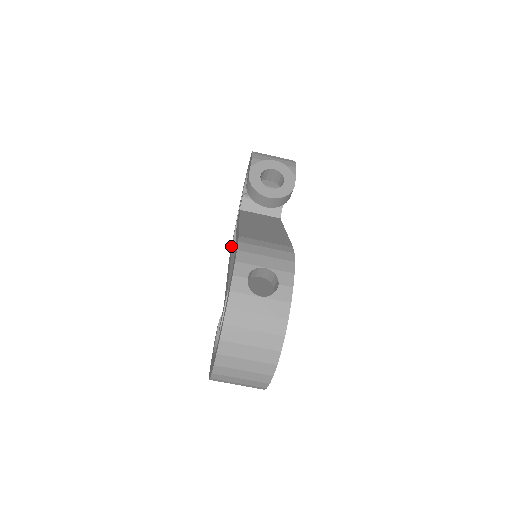
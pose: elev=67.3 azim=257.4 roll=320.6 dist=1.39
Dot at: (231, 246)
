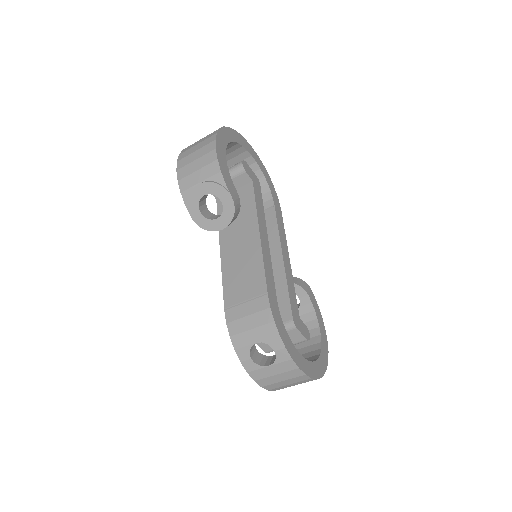
Dot at: occluded
